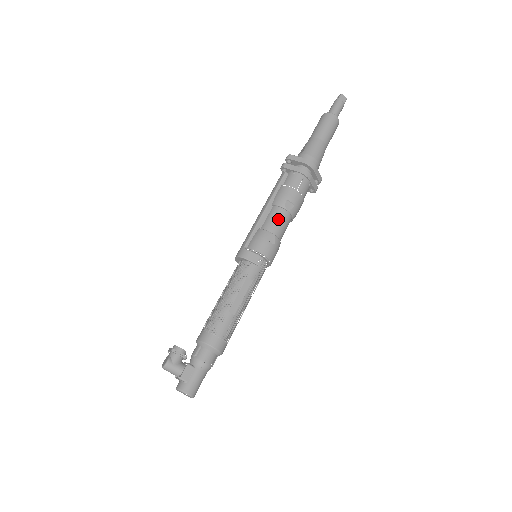
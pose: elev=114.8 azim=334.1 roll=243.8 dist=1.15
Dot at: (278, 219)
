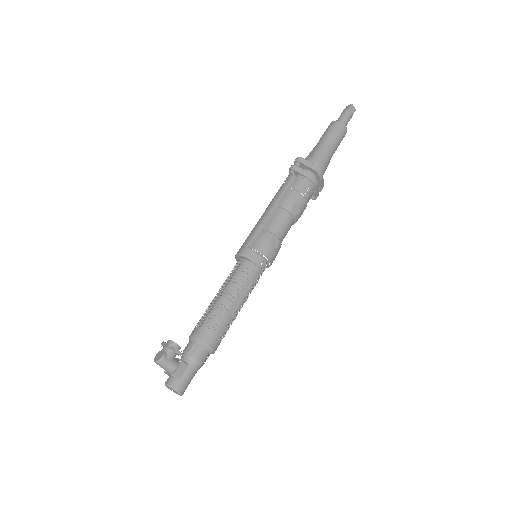
Dot at: (283, 223)
